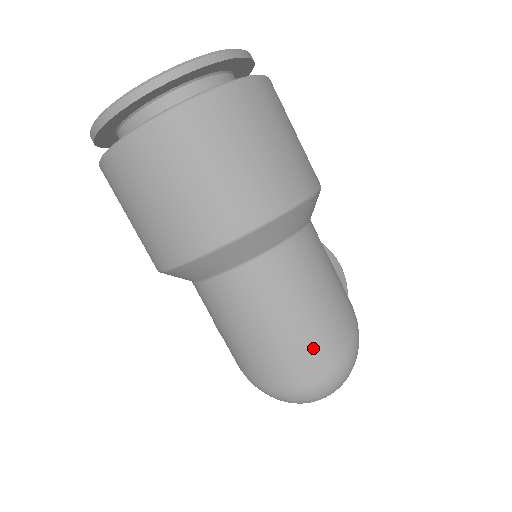
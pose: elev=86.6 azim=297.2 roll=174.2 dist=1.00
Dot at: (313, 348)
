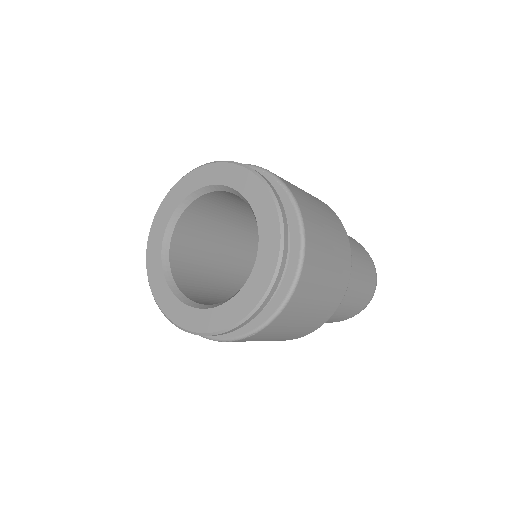
Dot at: (369, 281)
